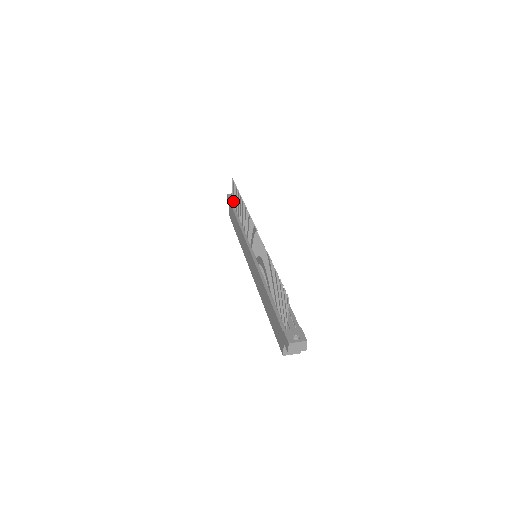
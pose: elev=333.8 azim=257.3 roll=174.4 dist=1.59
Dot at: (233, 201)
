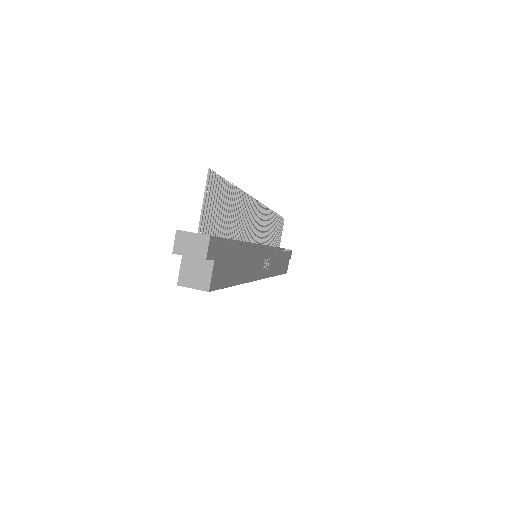
Dot at: (277, 244)
